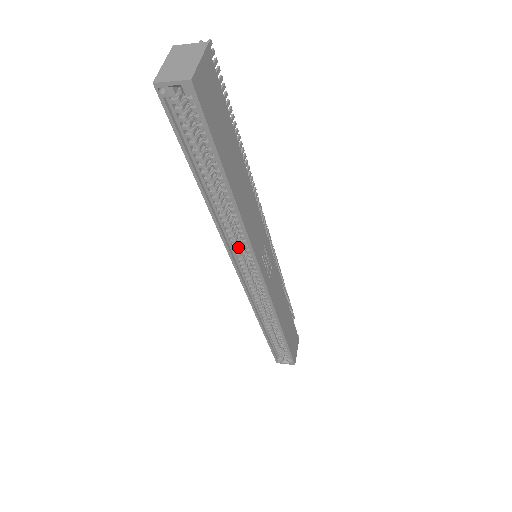
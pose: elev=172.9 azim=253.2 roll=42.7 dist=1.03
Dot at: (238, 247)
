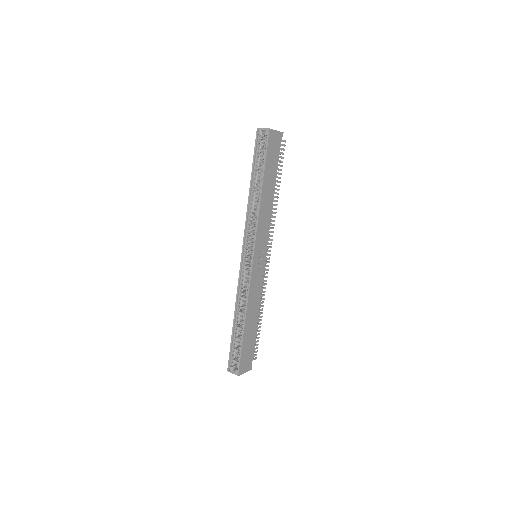
Dot at: (250, 233)
